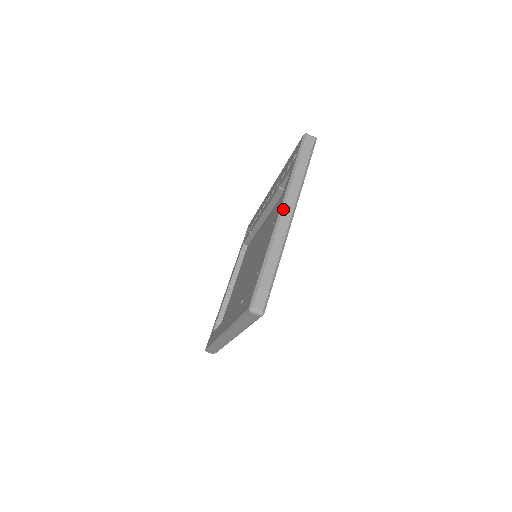
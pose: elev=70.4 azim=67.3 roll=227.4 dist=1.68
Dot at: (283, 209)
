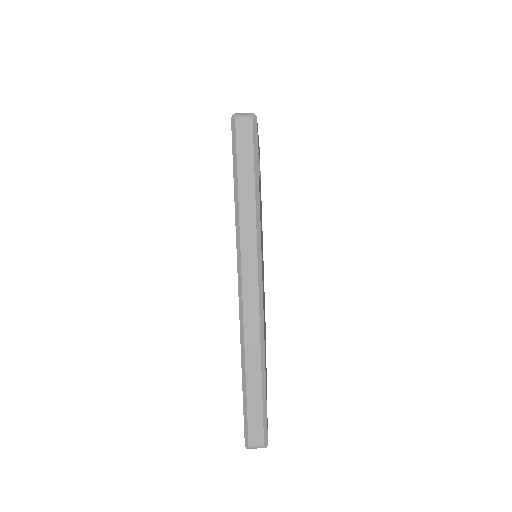
Dot at: (241, 285)
